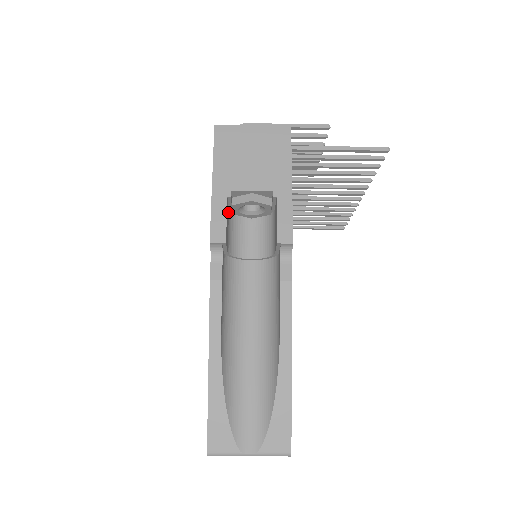
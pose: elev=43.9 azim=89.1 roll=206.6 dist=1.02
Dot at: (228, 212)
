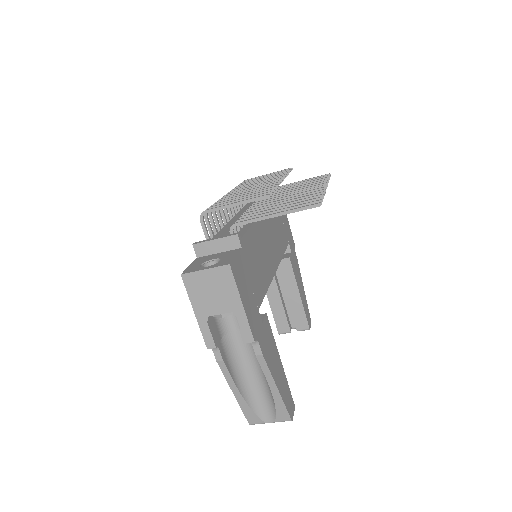
Dot at: occluded
